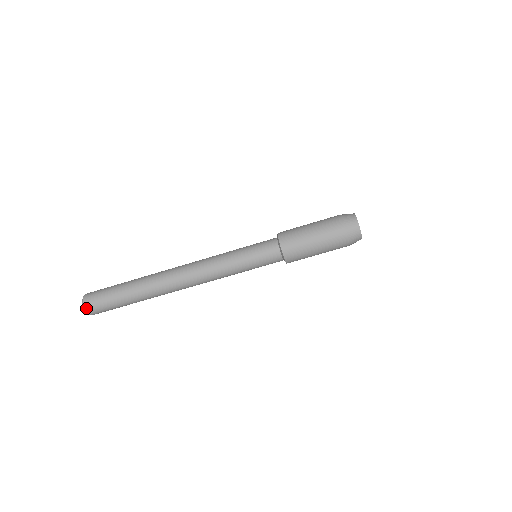
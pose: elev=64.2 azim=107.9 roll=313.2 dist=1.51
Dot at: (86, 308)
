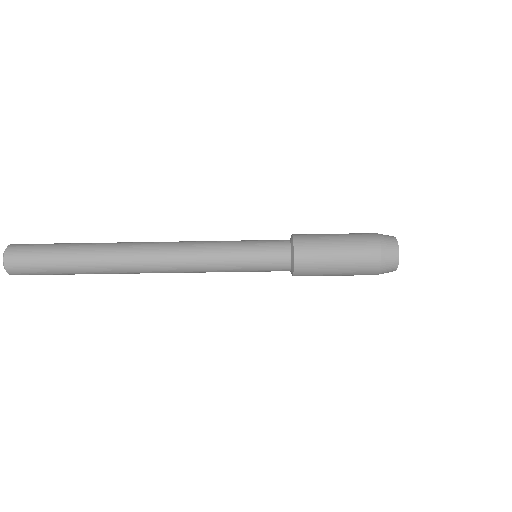
Dot at: (6, 258)
